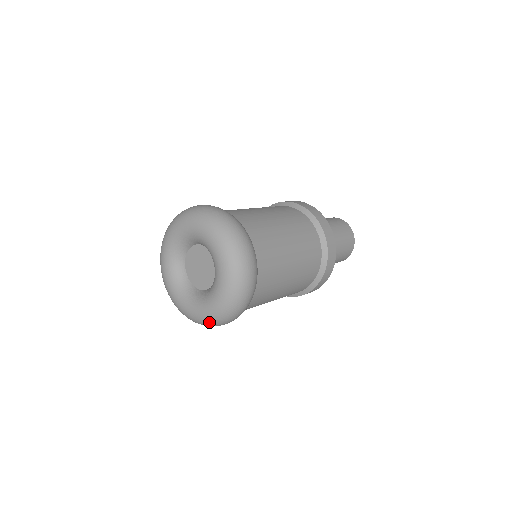
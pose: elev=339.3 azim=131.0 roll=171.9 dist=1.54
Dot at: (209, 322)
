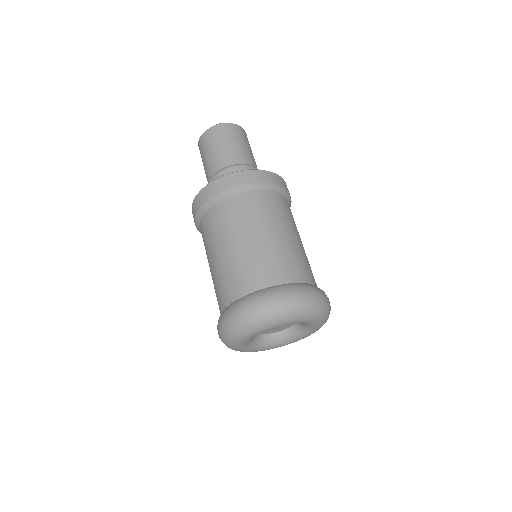
Dot at: occluded
